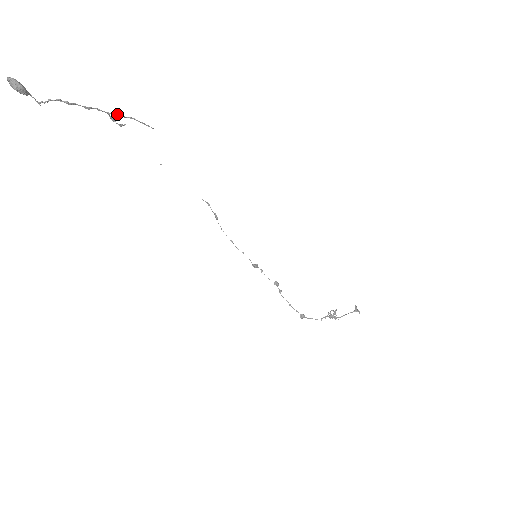
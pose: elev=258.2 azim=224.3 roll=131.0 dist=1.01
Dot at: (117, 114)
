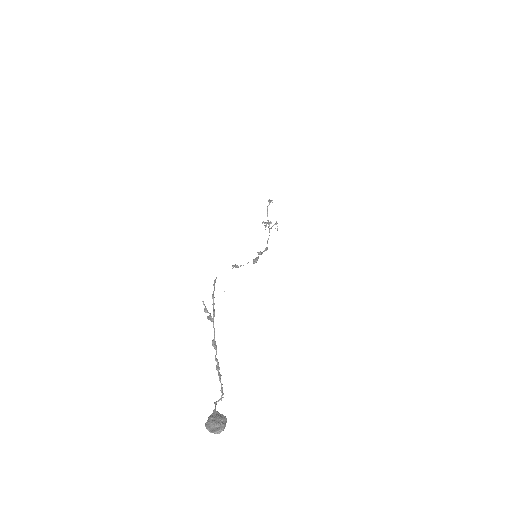
Dot at: (214, 311)
